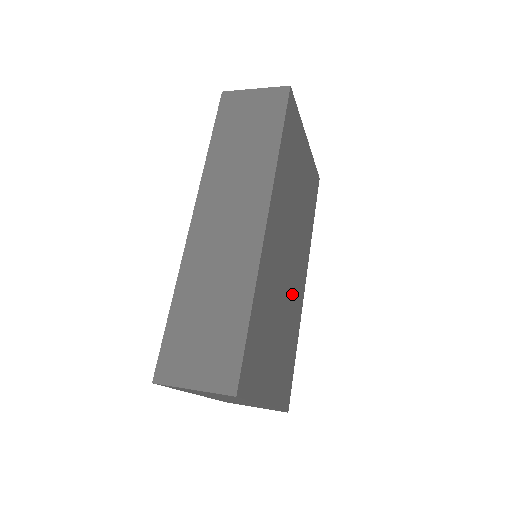
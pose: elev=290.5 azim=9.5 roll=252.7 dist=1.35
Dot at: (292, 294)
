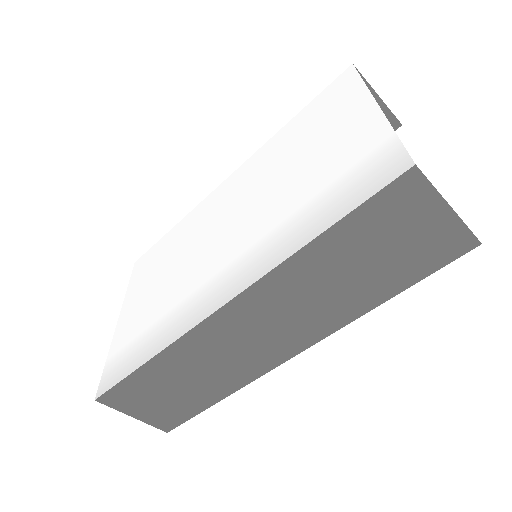
Dot at: occluded
